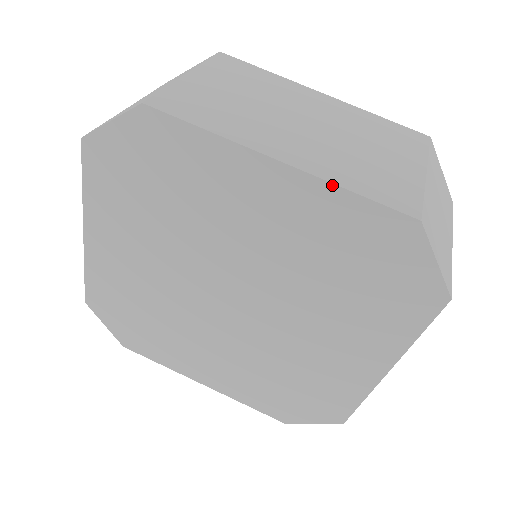
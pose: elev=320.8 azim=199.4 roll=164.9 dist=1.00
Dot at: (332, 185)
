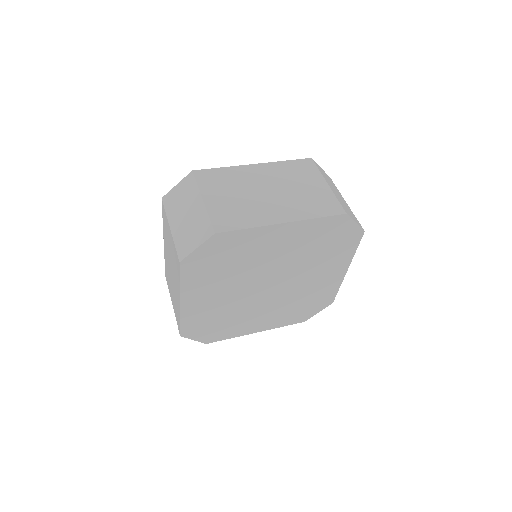
Dot at: (309, 220)
